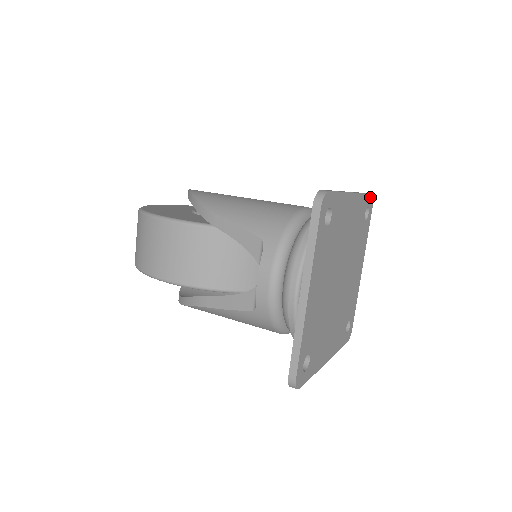
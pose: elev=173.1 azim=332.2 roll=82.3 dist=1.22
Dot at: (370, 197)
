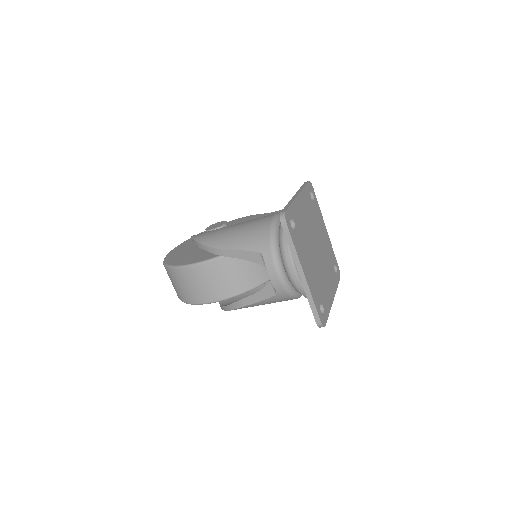
Dot at: (309, 184)
